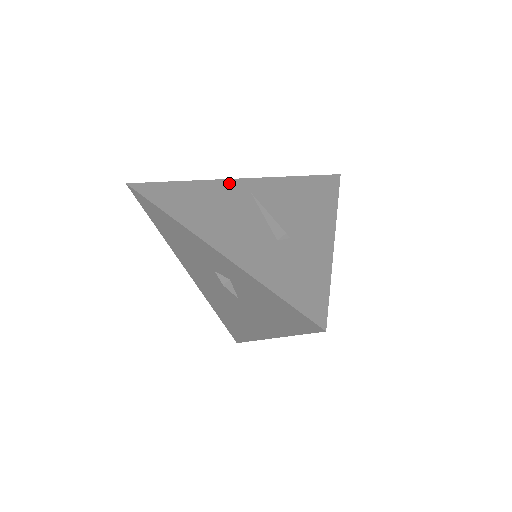
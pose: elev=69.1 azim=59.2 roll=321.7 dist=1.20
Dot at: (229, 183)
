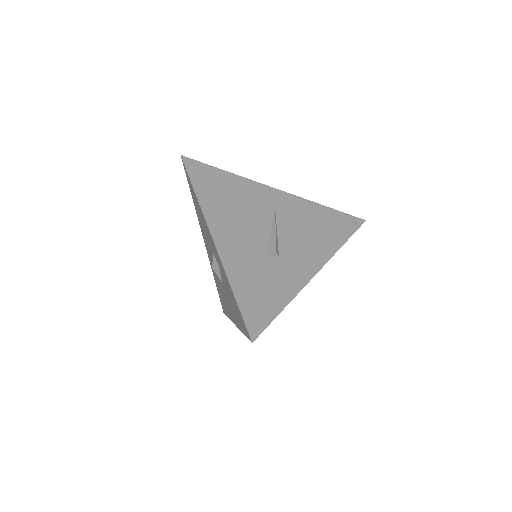
Dot at: (263, 188)
